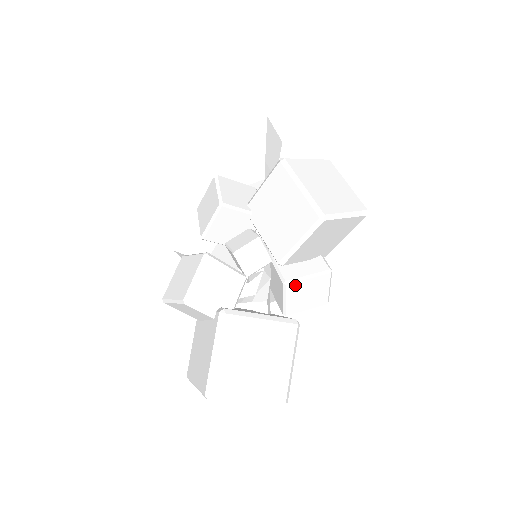
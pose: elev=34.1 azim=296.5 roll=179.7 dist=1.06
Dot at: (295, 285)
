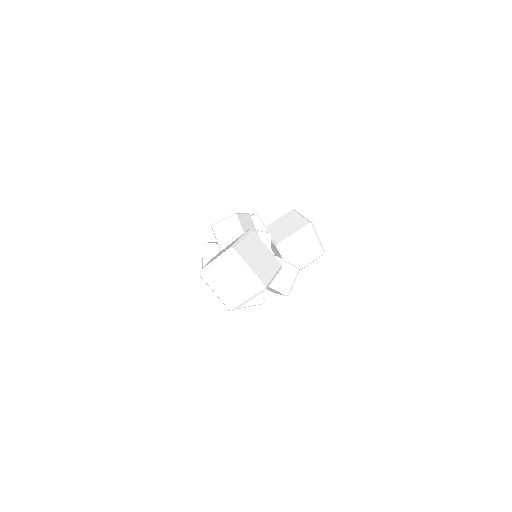
Dot at: (280, 262)
